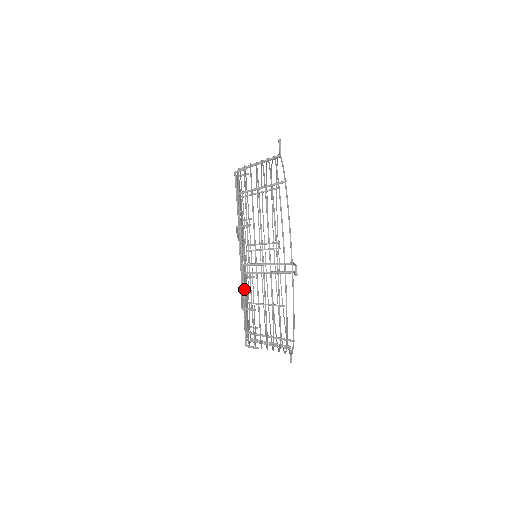
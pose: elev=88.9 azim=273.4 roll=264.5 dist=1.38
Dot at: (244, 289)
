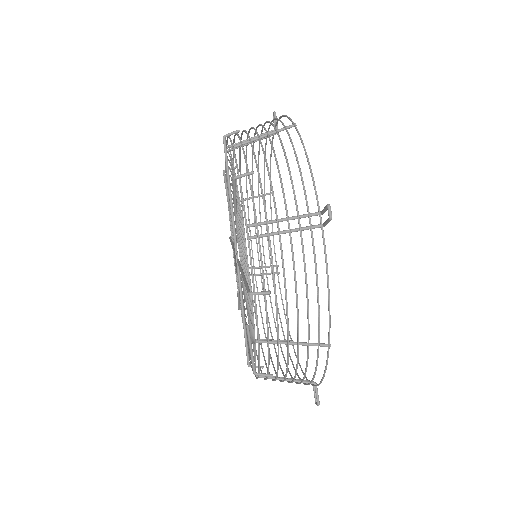
Dot at: (251, 261)
